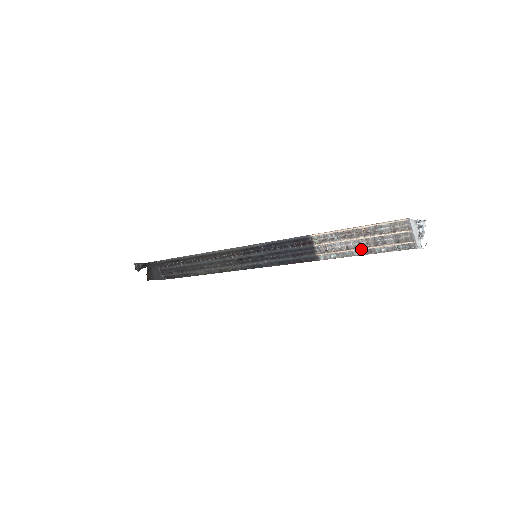
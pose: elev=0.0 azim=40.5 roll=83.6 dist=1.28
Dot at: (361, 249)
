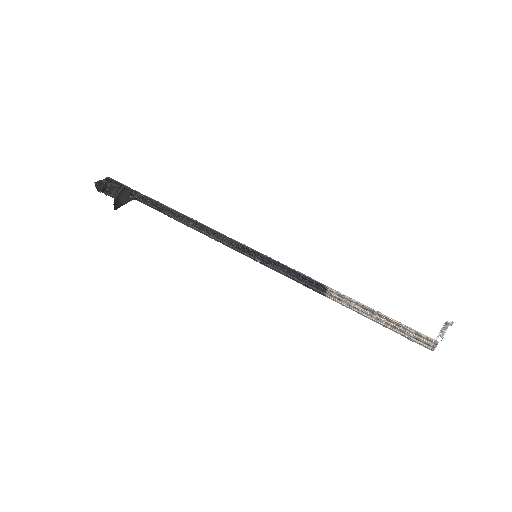
Dot at: (377, 321)
